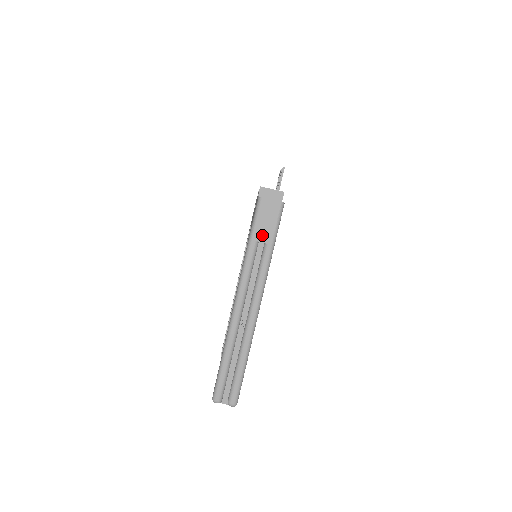
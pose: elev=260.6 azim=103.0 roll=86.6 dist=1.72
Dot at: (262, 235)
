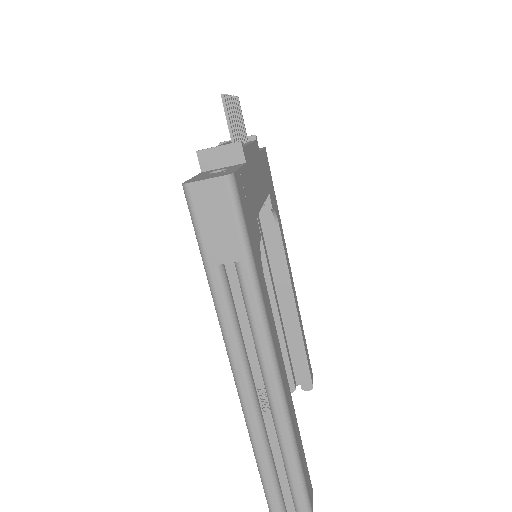
Dot at: (221, 251)
